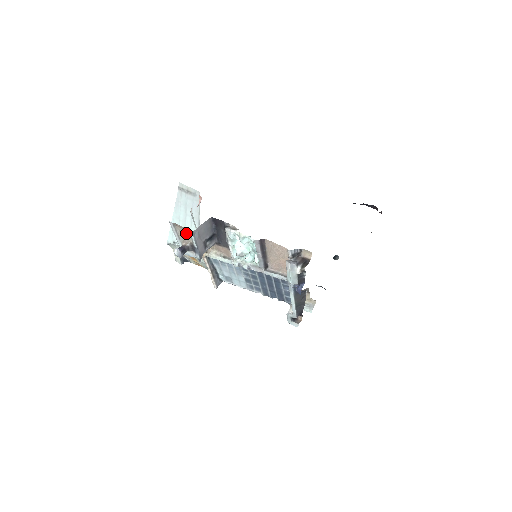
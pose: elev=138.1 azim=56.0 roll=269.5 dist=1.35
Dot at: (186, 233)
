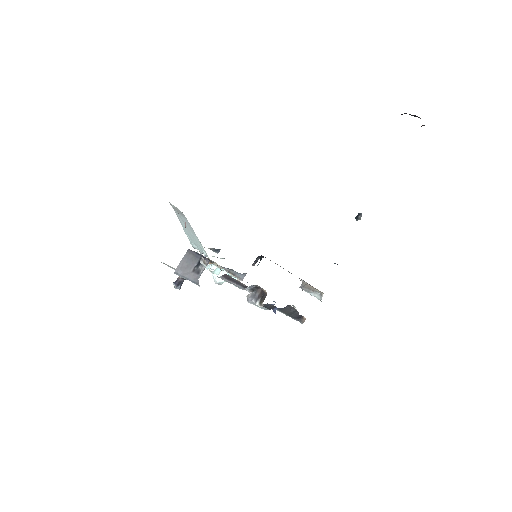
Dot at: occluded
